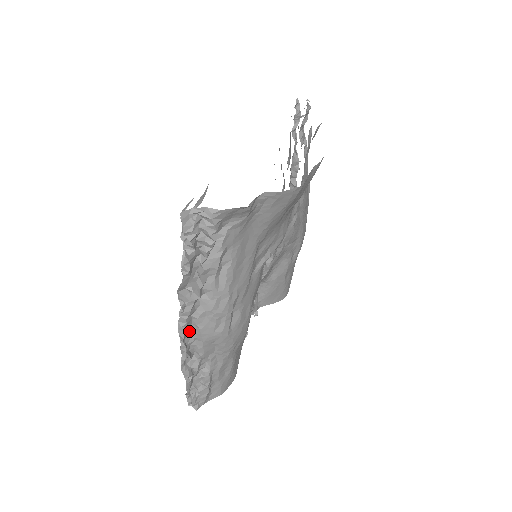
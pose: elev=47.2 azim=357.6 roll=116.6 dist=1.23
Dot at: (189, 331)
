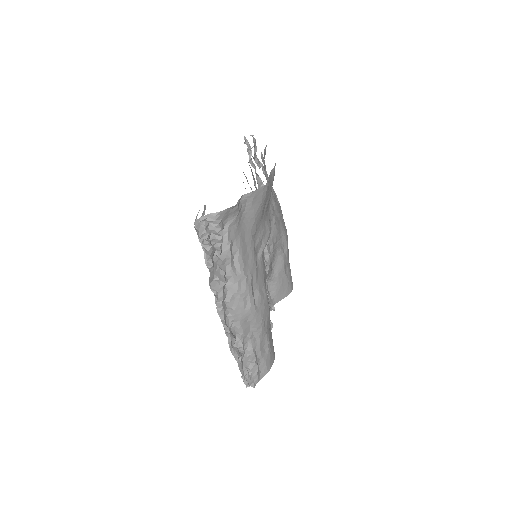
Dot at: (227, 315)
